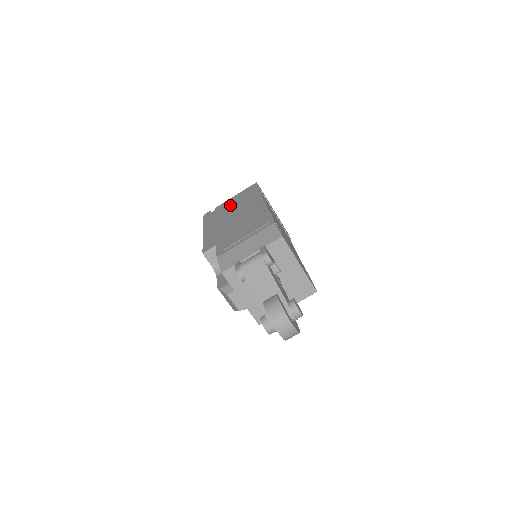
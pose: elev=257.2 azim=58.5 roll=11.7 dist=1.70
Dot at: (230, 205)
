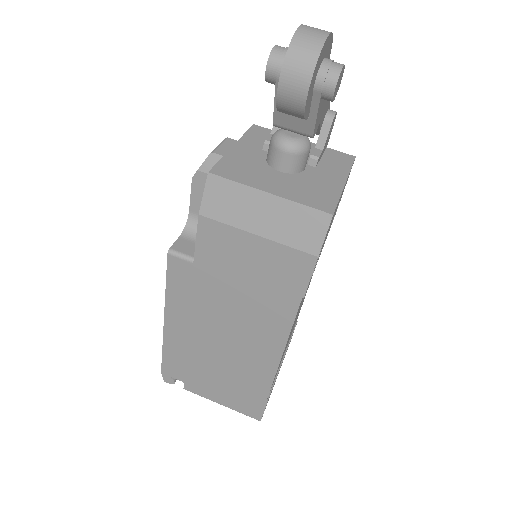
Dot at: occluded
